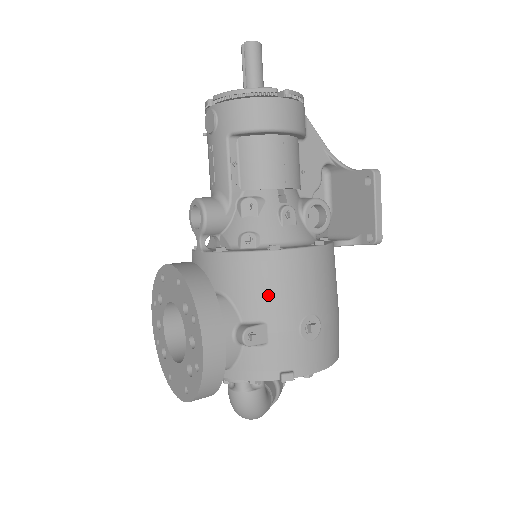
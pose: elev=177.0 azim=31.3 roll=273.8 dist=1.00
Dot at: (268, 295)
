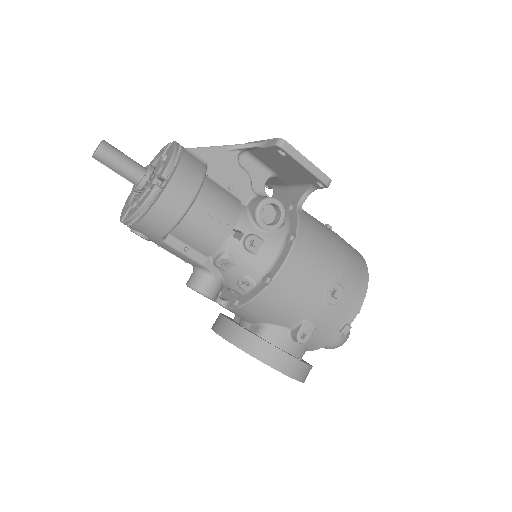
Dot at: (291, 307)
